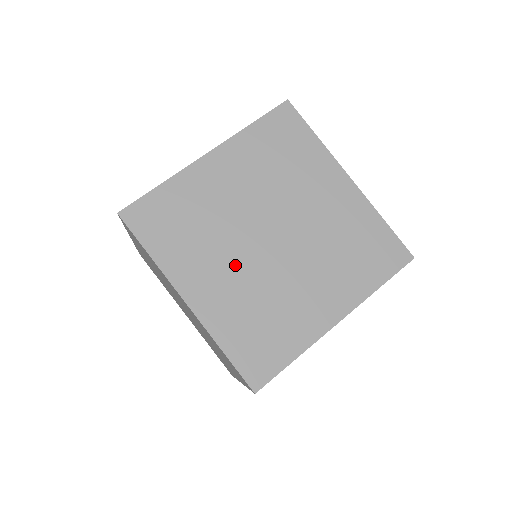
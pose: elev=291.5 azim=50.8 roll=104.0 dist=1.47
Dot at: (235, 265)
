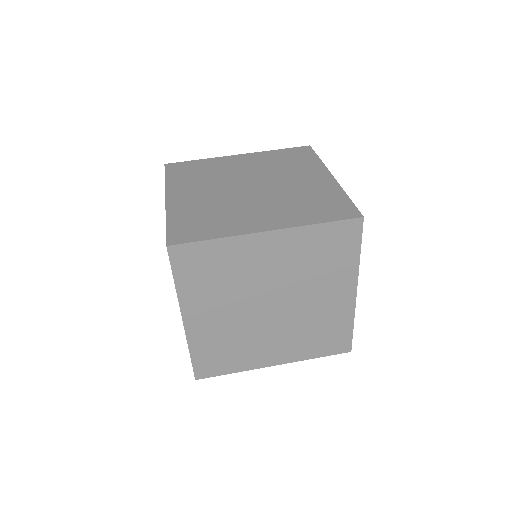
Dot at: (213, 192)
